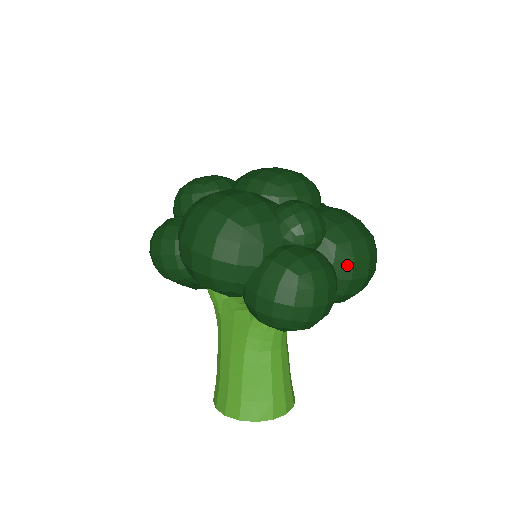
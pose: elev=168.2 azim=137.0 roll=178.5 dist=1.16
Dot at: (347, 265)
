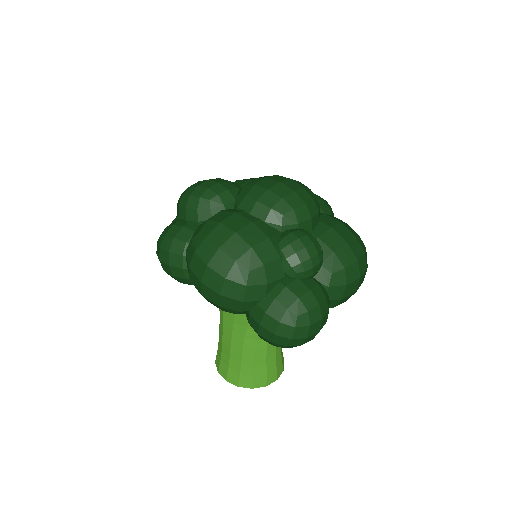
Dot at: (339, 289)
